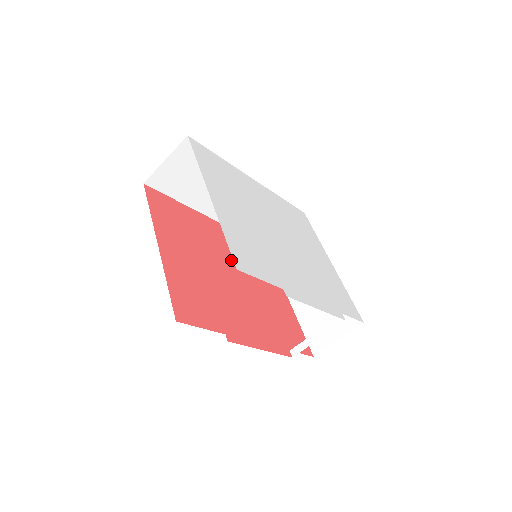
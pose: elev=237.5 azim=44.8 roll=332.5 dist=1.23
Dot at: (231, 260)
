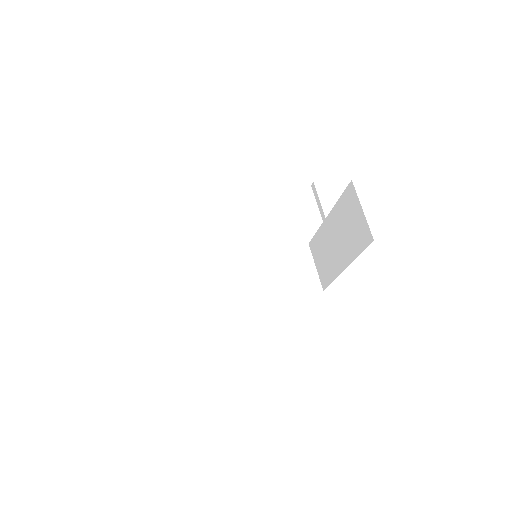
Dot at: occluded
